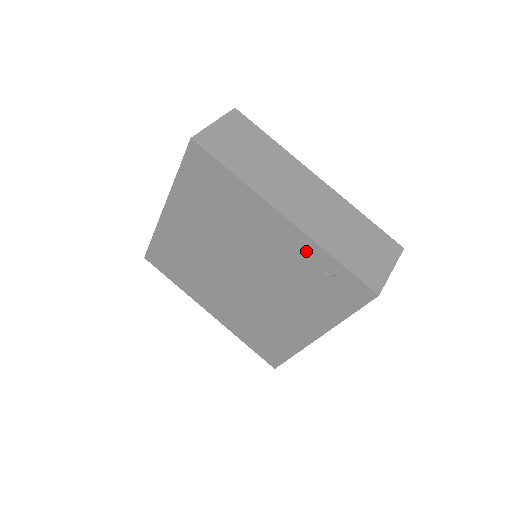
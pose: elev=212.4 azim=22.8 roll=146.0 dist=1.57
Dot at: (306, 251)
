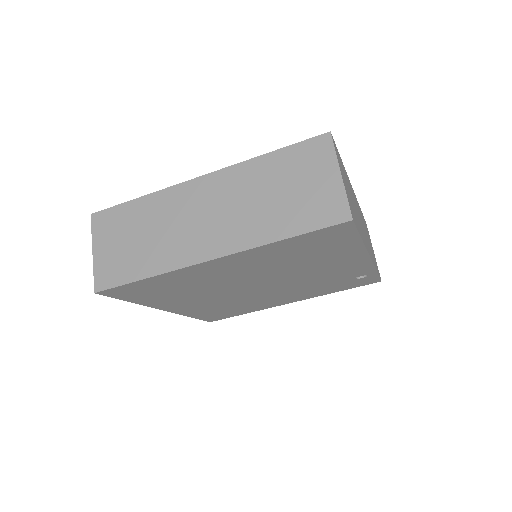
Dot at: (359, 271)
